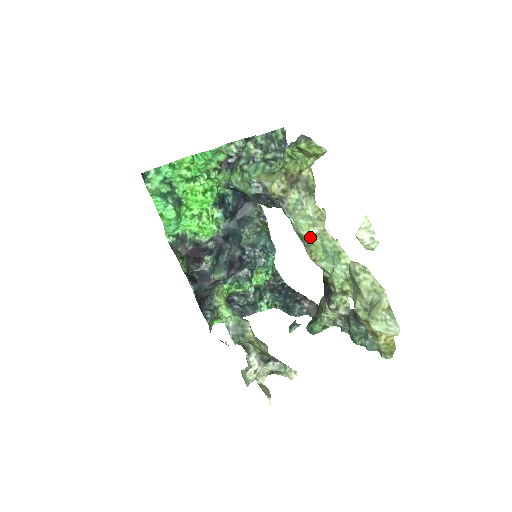
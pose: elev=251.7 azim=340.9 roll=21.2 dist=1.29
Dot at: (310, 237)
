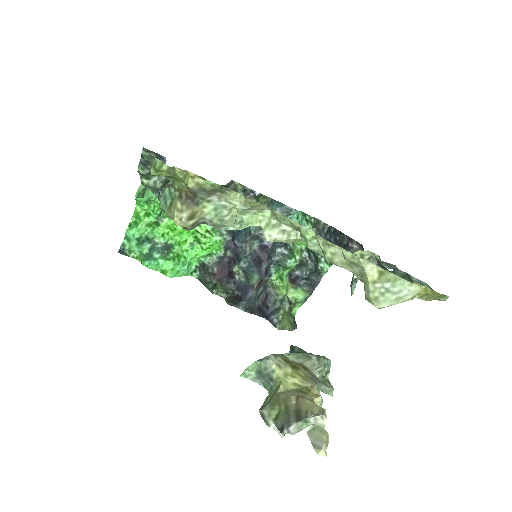
Dot at: occluded
